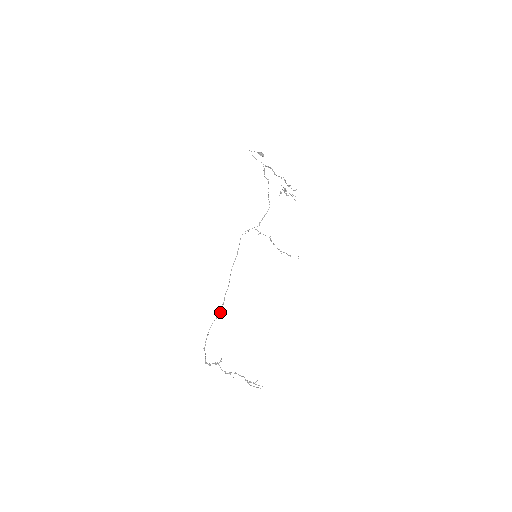
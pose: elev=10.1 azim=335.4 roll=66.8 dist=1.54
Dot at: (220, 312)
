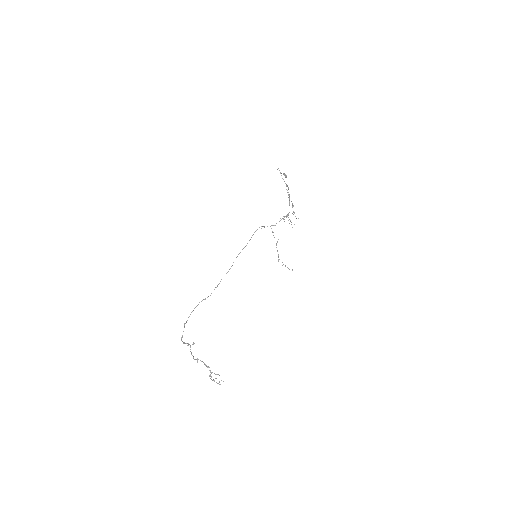
Dot at: occluded
